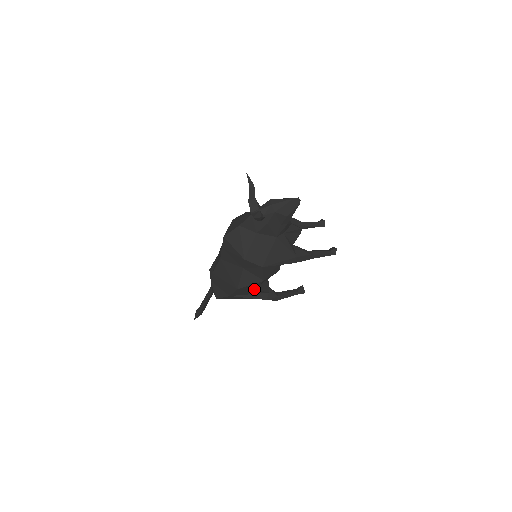
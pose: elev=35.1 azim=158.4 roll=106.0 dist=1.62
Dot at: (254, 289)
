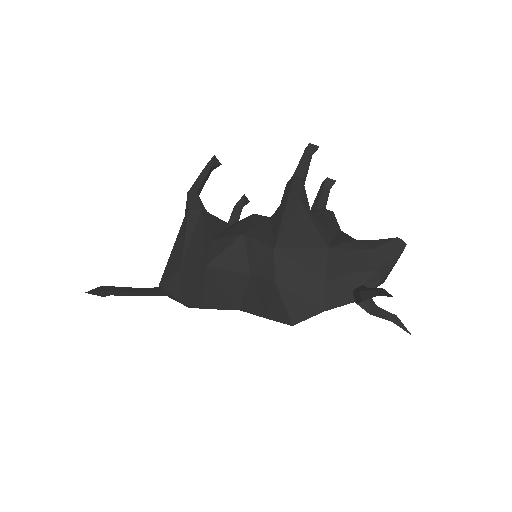
Dot at: occluded
